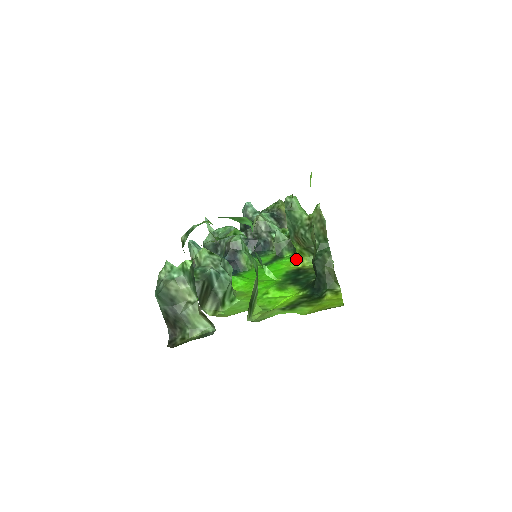
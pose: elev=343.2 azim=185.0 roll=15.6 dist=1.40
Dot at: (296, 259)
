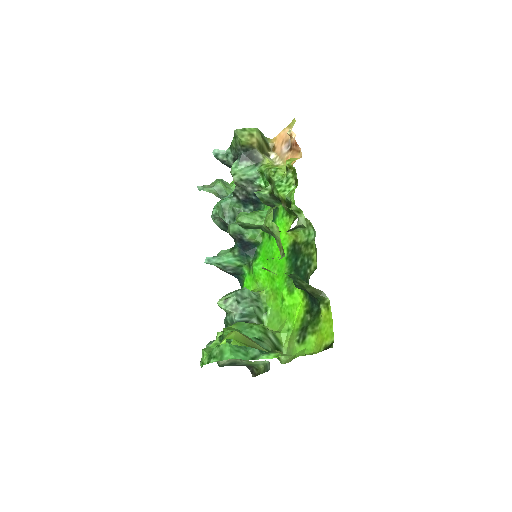
Dot at: (288, 219)
